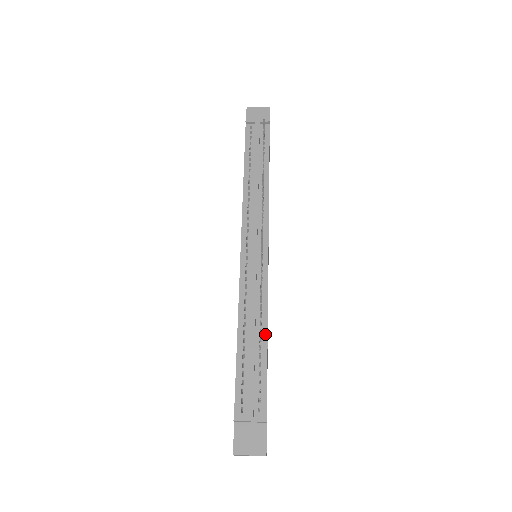
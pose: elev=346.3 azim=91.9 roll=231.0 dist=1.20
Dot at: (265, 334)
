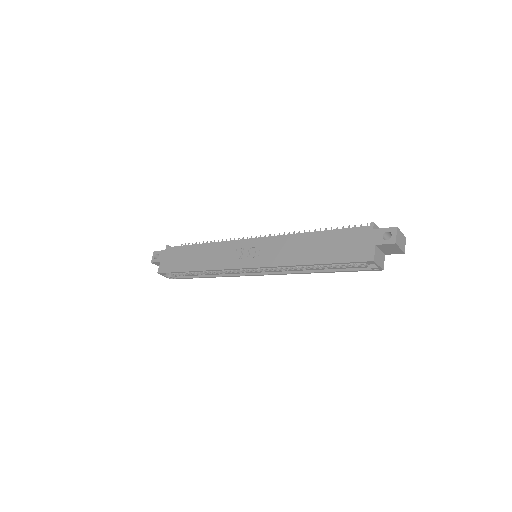
Dot at: occluded
